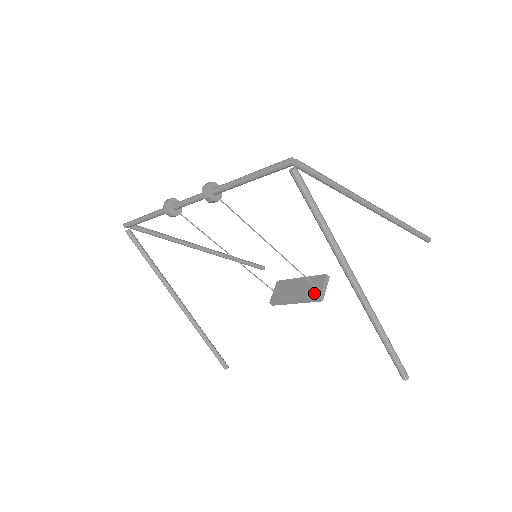
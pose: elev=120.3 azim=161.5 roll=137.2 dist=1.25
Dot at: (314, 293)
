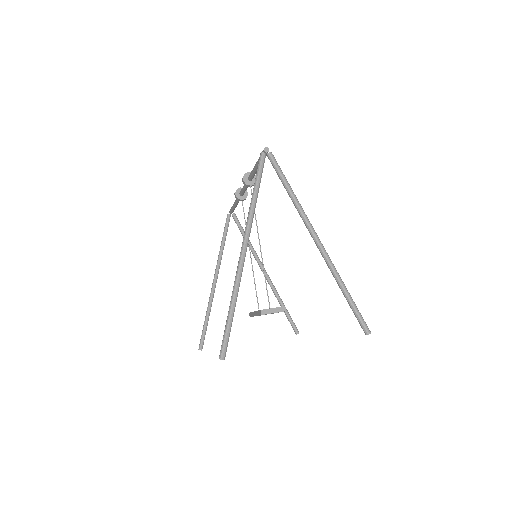
Dot at: occluded
